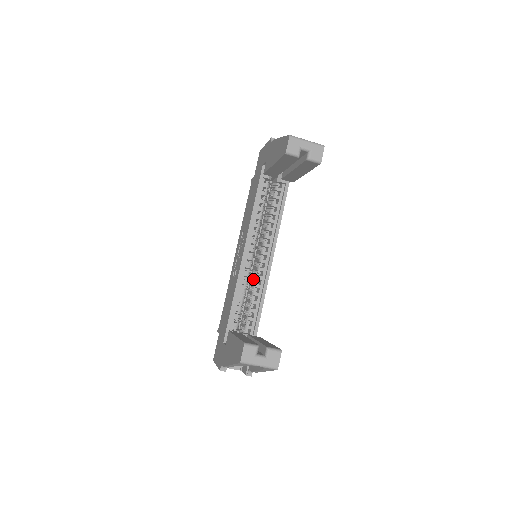
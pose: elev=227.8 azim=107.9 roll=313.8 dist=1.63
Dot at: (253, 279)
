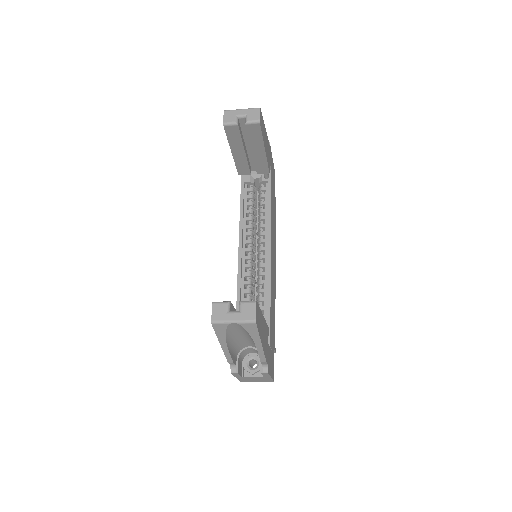
Dot at: (257, 278)
